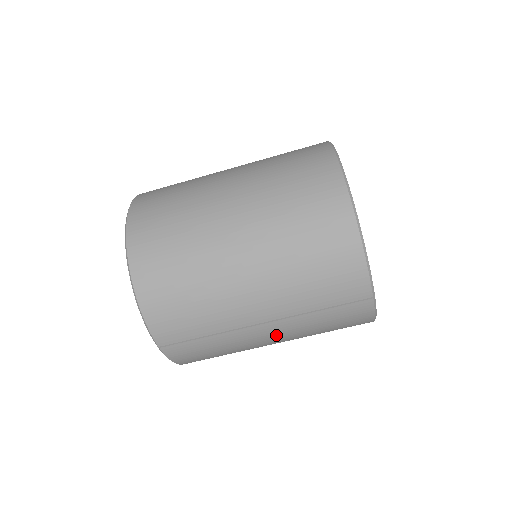
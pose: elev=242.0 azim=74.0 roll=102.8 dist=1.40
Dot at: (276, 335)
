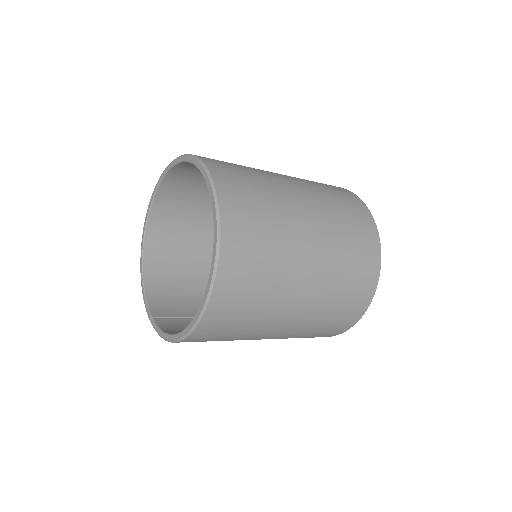
Dot at: occluded
